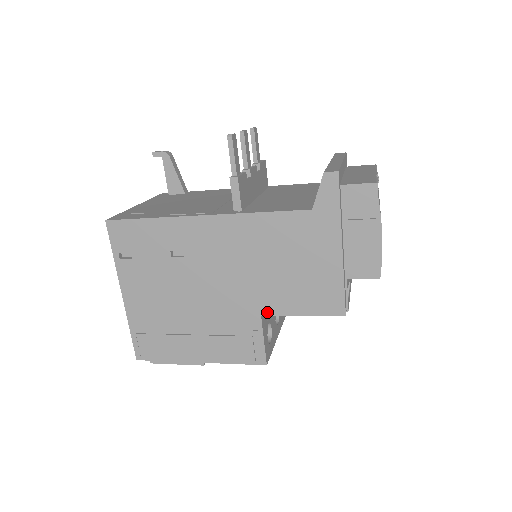
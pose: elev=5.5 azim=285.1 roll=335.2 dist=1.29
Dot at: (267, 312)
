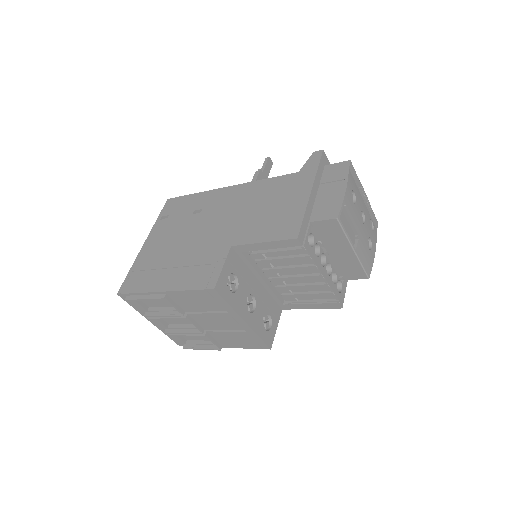
Dot at: (237, 243)
